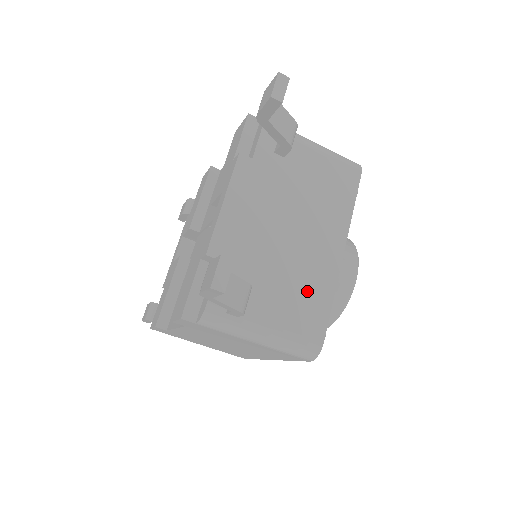
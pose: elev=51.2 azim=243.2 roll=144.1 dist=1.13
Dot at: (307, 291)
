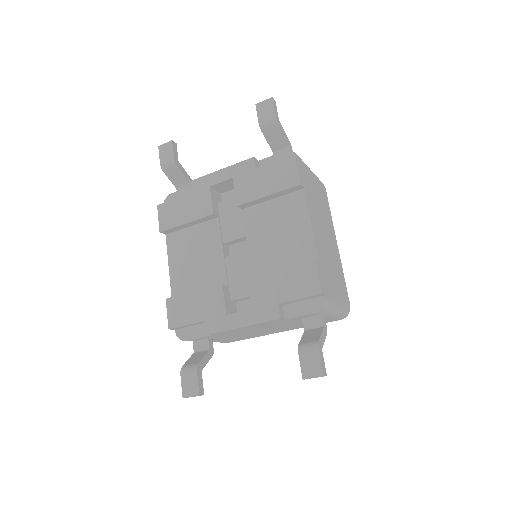
Dot at: (244, 337)
